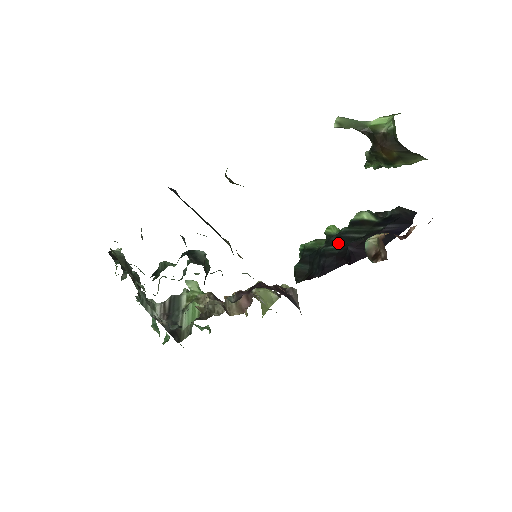
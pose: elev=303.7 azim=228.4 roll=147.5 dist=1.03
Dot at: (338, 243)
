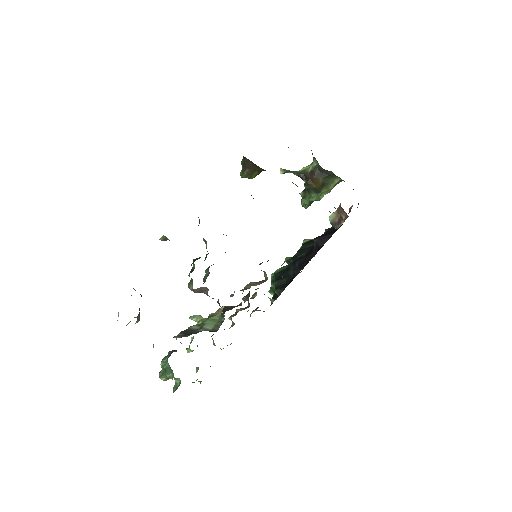
Dot at: (302, 253)
